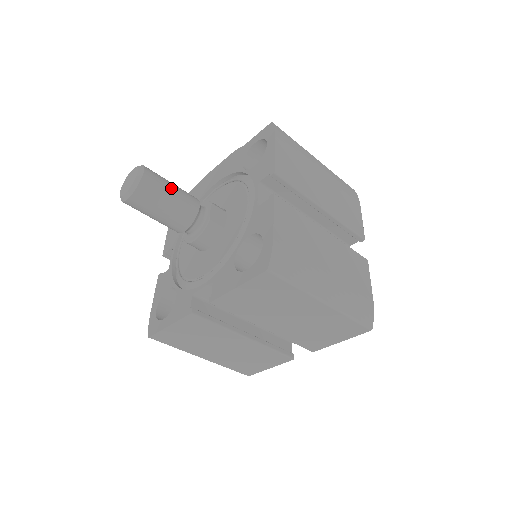
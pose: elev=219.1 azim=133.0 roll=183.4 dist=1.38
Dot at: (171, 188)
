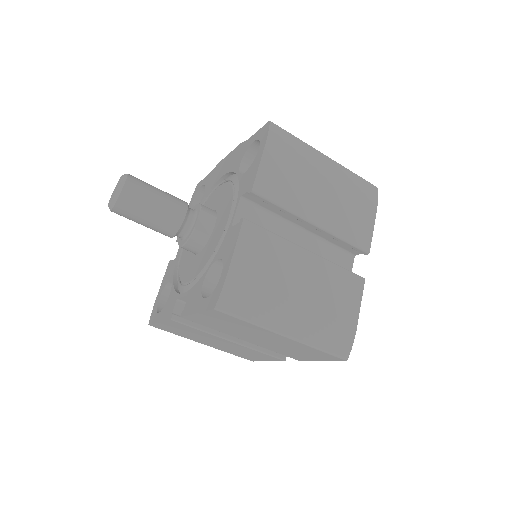
Dot at: (154, 198)
